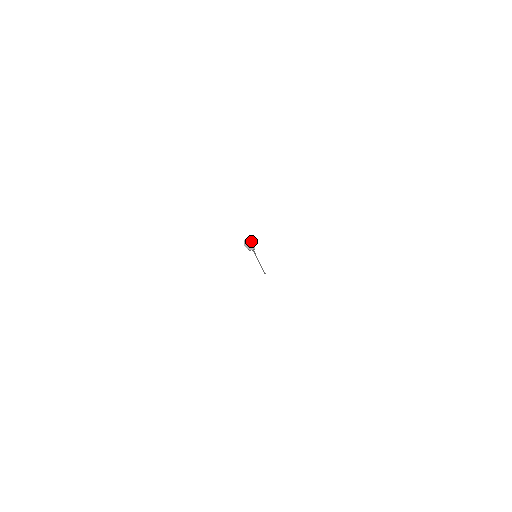
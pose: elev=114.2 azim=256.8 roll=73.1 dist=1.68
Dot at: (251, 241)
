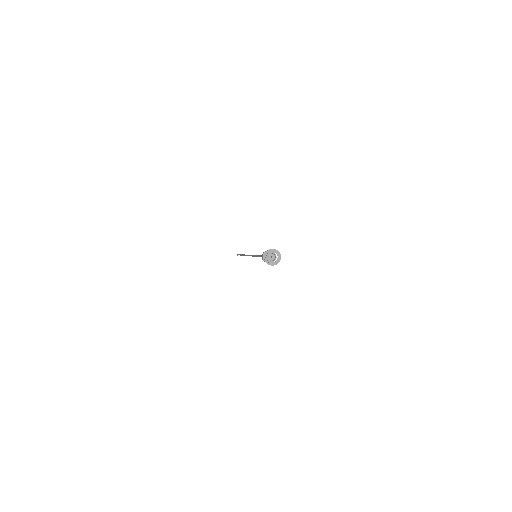
Dot at: occluded
